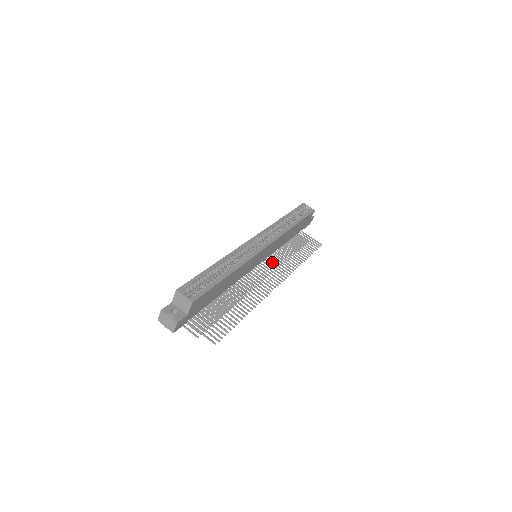
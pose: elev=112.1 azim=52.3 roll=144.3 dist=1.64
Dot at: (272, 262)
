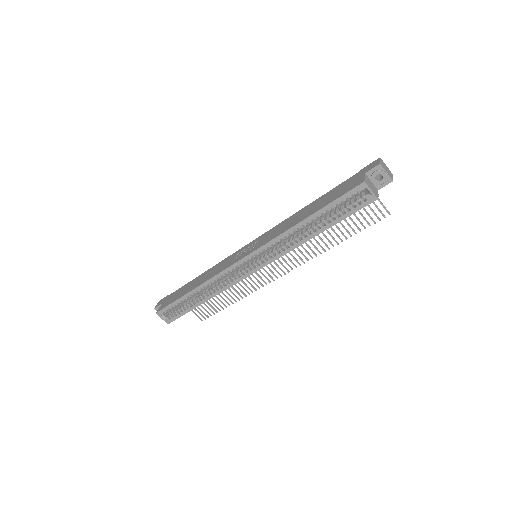
Dot at: occluded
